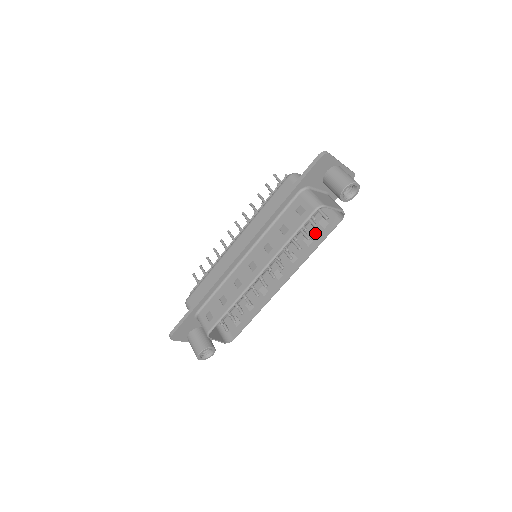
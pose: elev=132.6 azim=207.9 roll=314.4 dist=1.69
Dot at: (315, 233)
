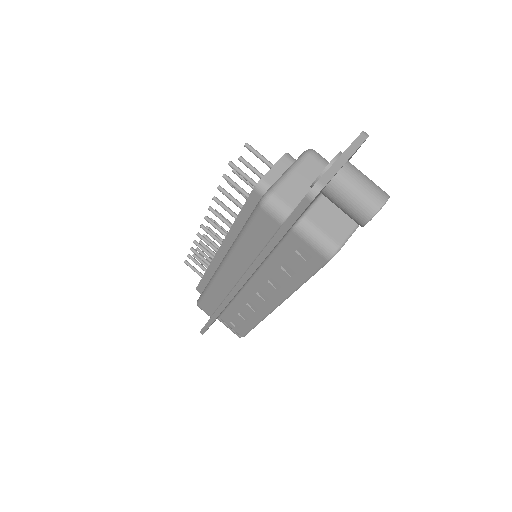
Dot at: occluded
